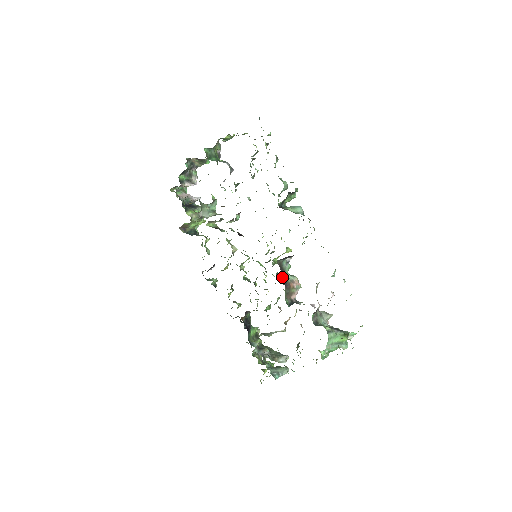
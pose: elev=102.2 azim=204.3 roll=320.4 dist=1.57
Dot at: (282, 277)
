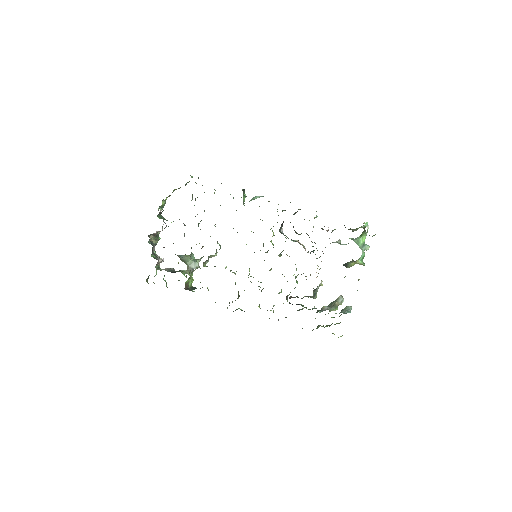
Dot at: occluded
